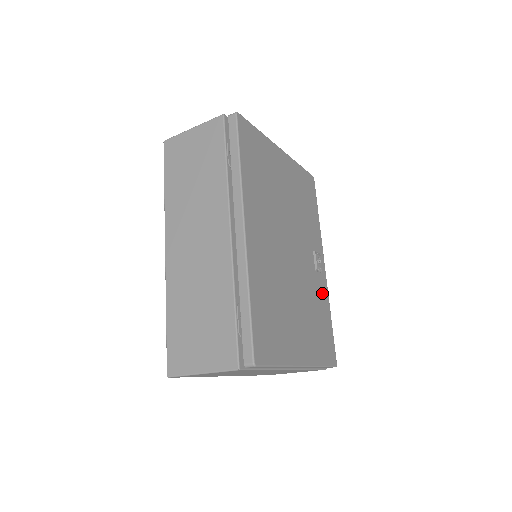
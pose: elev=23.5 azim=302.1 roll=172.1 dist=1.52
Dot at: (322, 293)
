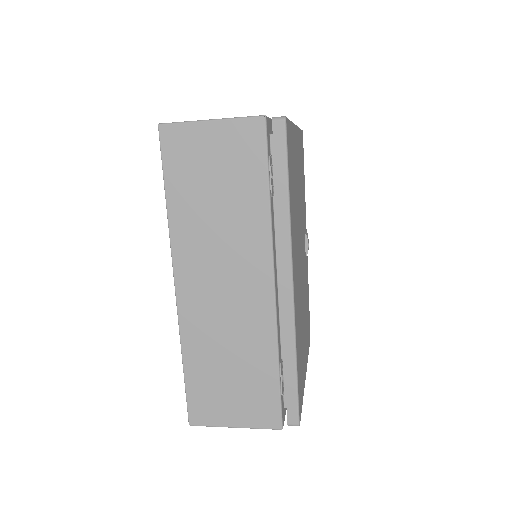
Dot at: (307, 275)
